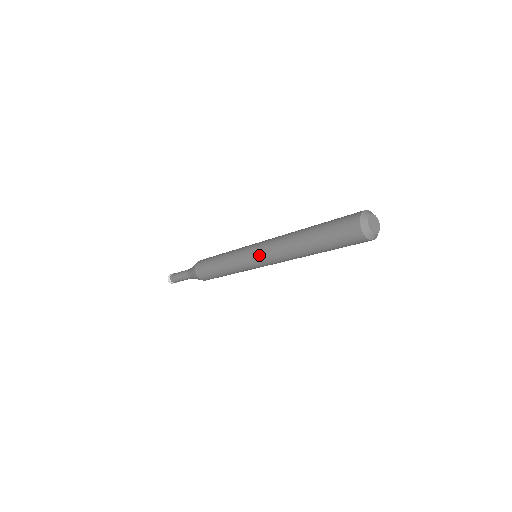
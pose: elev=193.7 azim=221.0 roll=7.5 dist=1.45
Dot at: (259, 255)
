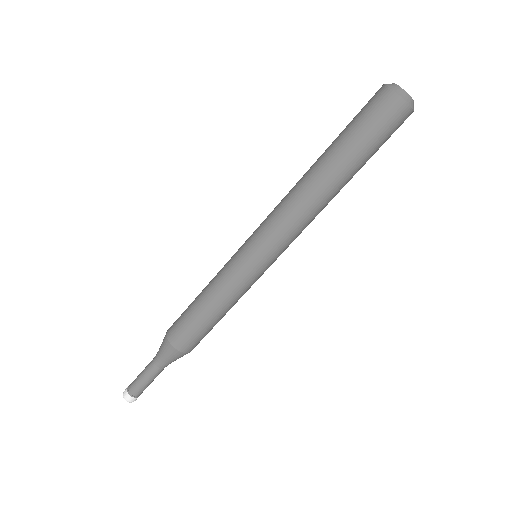
Dot at: (258, 227)
